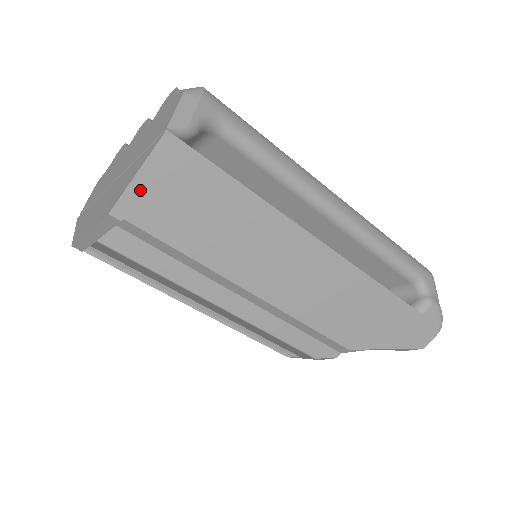
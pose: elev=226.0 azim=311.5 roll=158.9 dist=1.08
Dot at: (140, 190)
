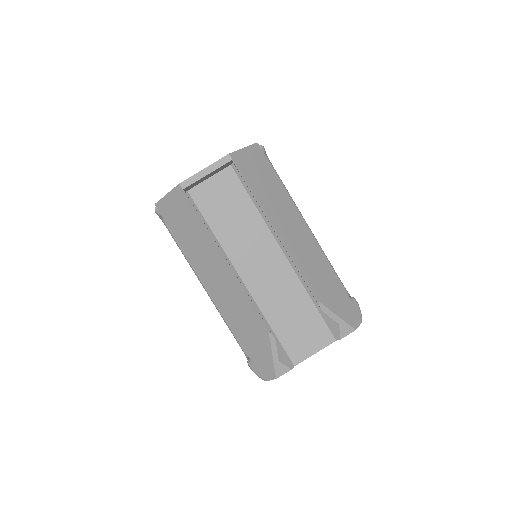
Dot at: (243, 154)
